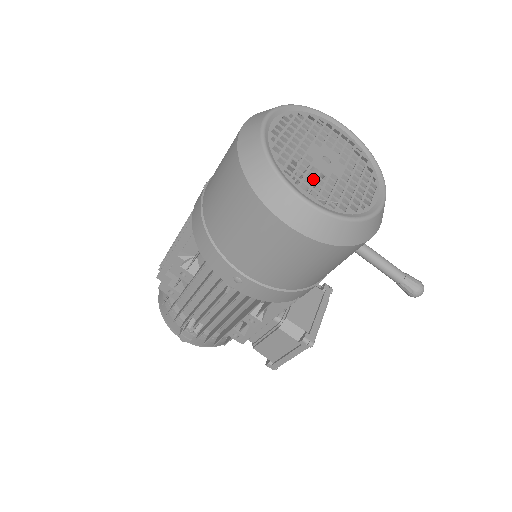
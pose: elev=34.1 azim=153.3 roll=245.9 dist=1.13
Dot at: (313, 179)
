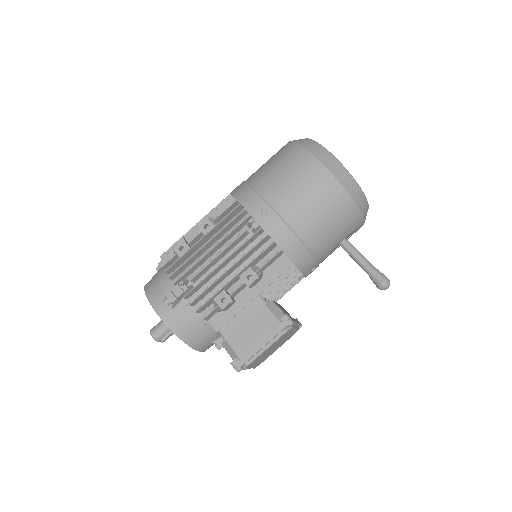
Dot at: occluded
